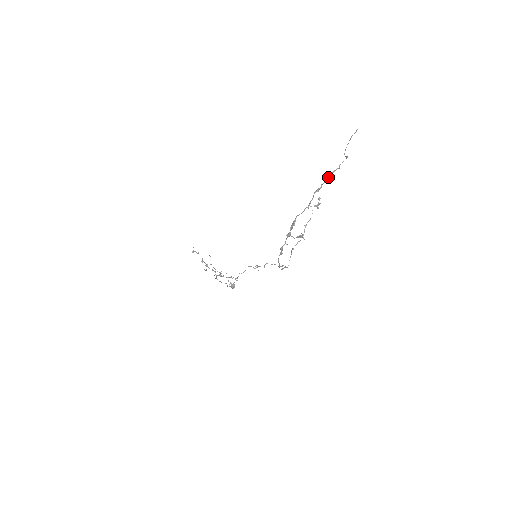
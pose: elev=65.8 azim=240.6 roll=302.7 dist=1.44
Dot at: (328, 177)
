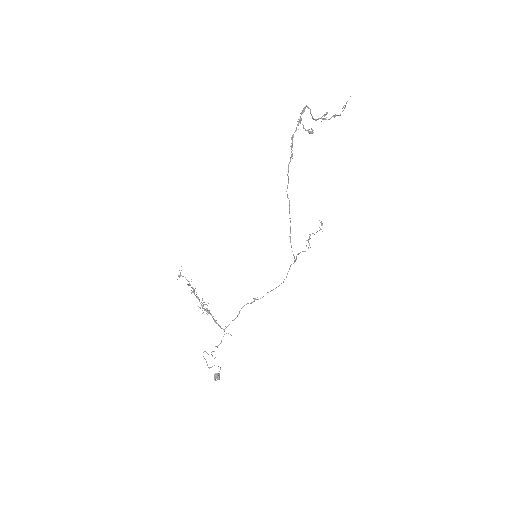
Dot at: occluded
